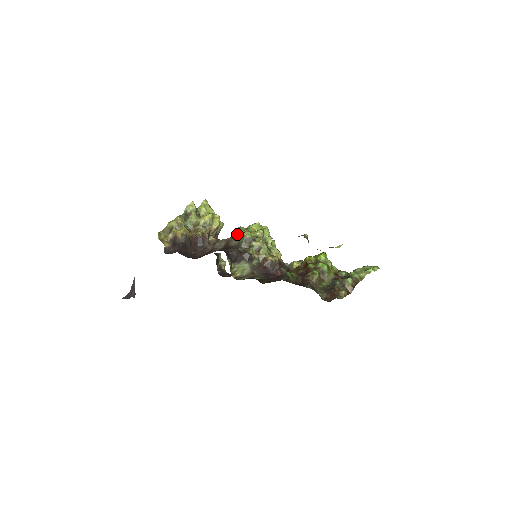
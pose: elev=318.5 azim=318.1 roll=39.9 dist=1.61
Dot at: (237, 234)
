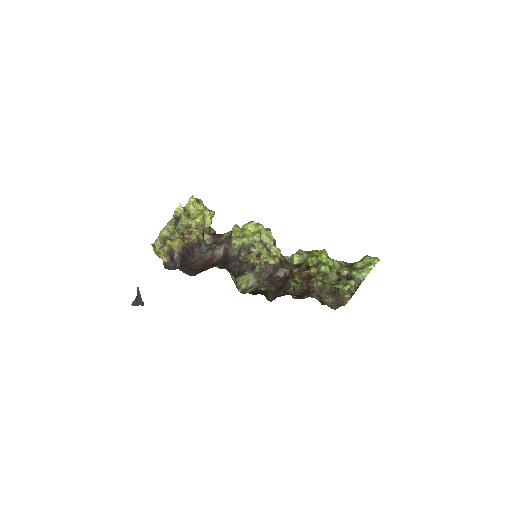
Dot at: (235, 242)
